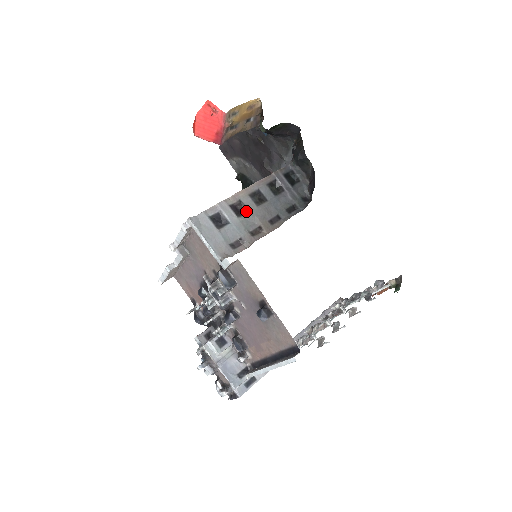
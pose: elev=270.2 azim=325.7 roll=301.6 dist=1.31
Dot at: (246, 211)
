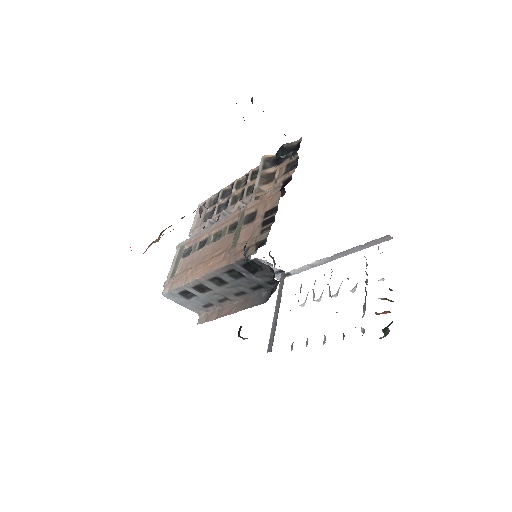
Dot at: (210, 289)
